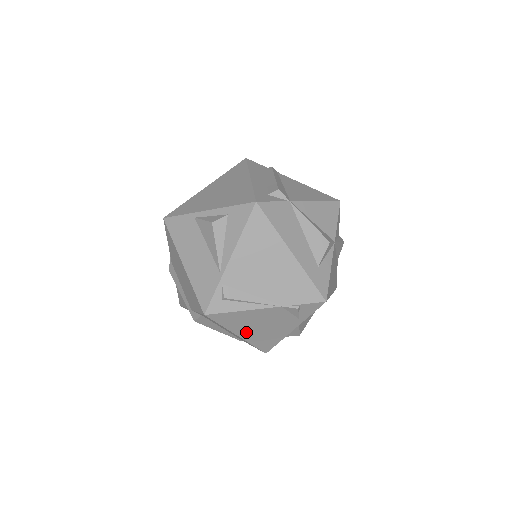
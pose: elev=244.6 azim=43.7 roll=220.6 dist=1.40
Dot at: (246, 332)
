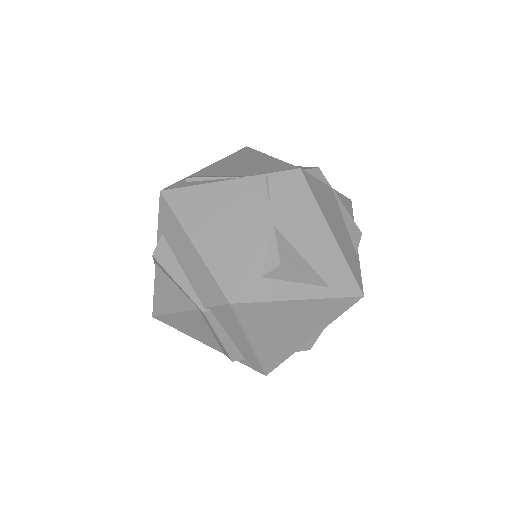
Dot at: (203, 235)
